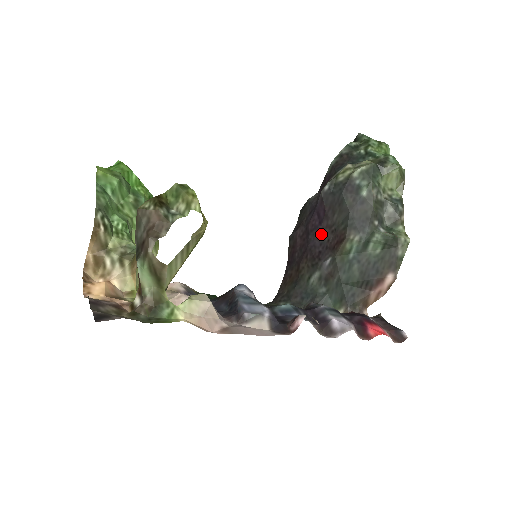
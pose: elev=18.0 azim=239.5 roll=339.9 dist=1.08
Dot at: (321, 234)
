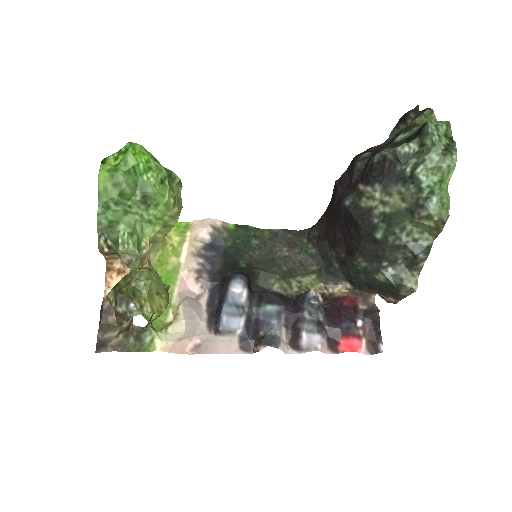
Dot at: (343, 227)
